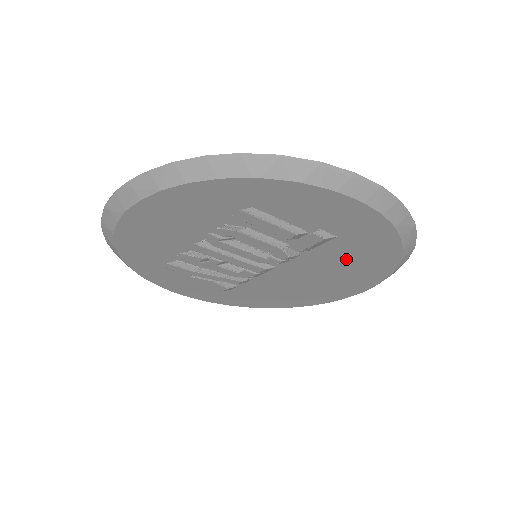
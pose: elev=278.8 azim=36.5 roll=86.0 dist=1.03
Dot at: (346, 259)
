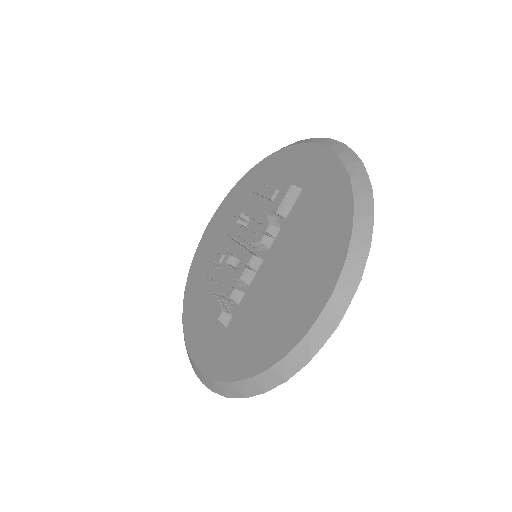
Dot at: (311, 219)
